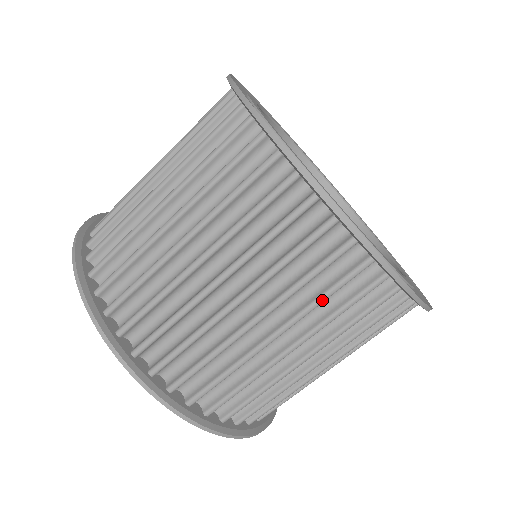
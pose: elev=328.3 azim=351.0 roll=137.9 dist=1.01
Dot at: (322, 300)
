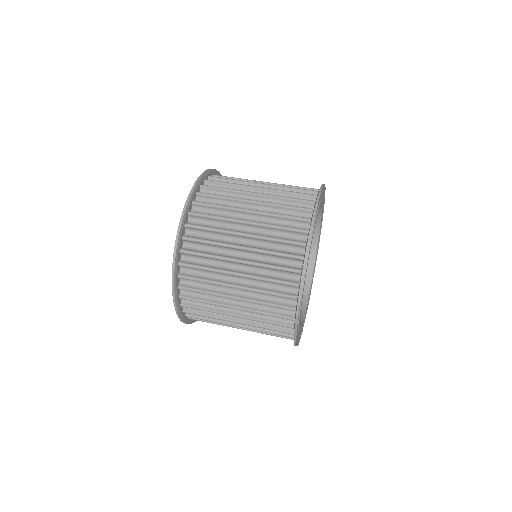
Dot at: (272, 253)
